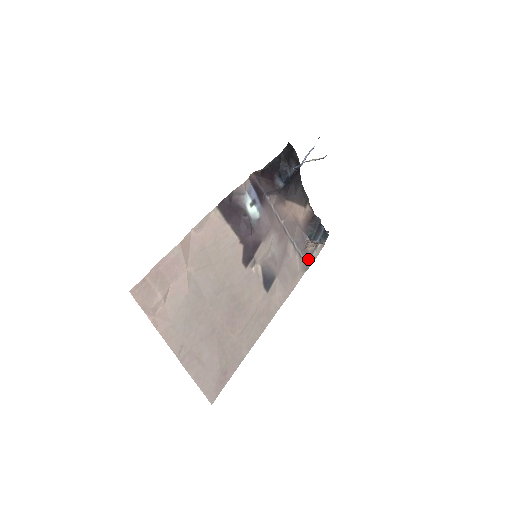
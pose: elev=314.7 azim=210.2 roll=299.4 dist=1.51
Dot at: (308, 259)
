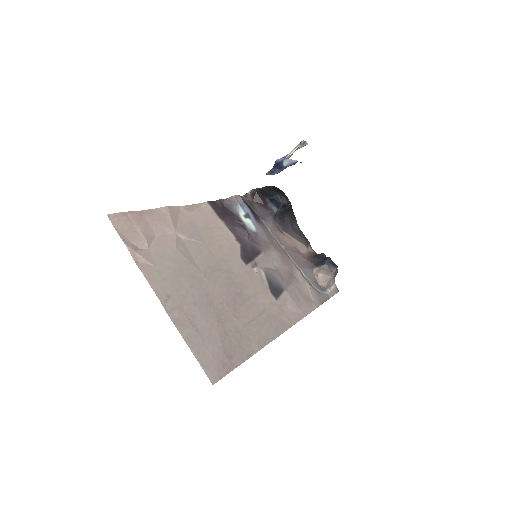
Dot at: (321, 293)
